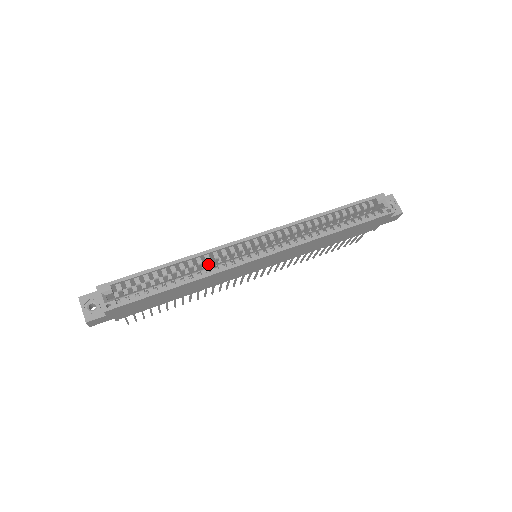
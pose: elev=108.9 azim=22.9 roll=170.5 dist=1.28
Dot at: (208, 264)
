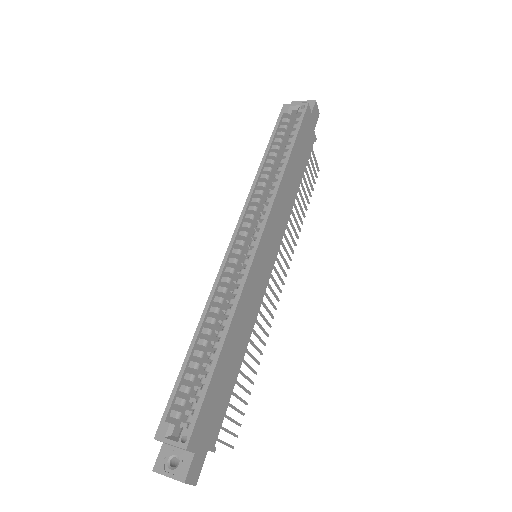
Dot at: (226, 305)
